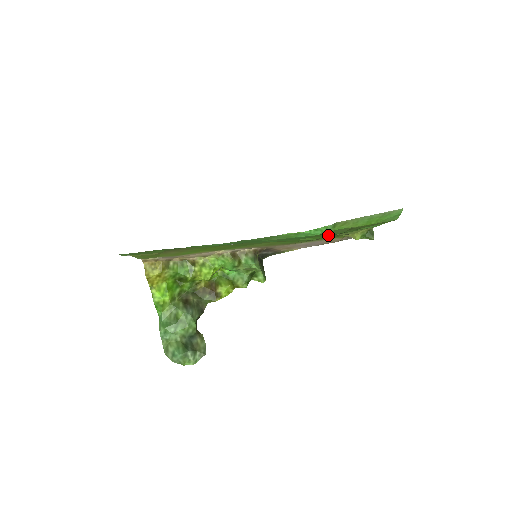
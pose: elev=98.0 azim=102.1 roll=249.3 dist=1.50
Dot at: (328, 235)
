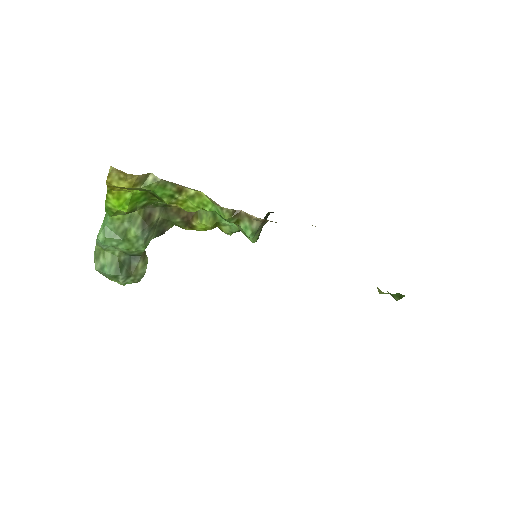
Dot at: occluded
